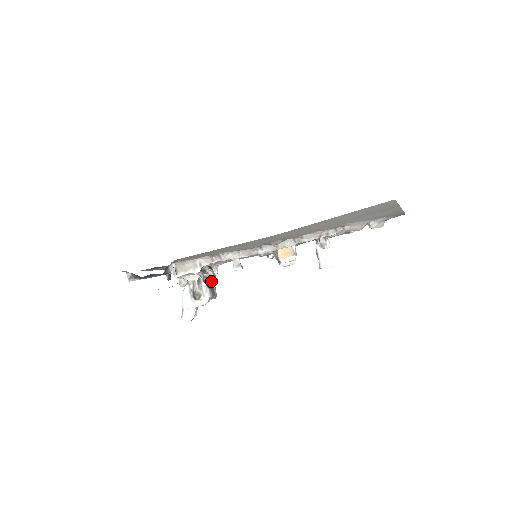
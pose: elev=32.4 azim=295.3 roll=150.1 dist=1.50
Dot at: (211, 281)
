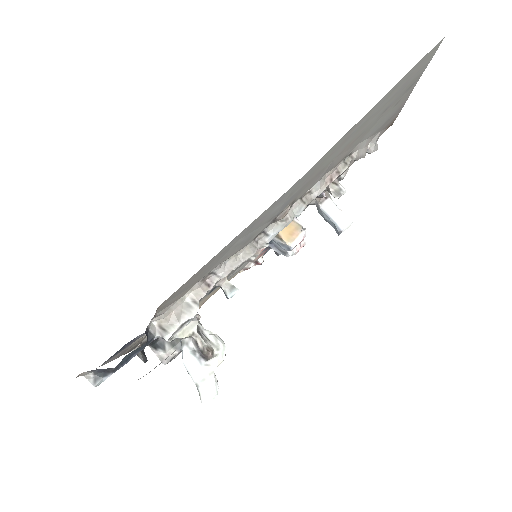
Dot at: occluded
